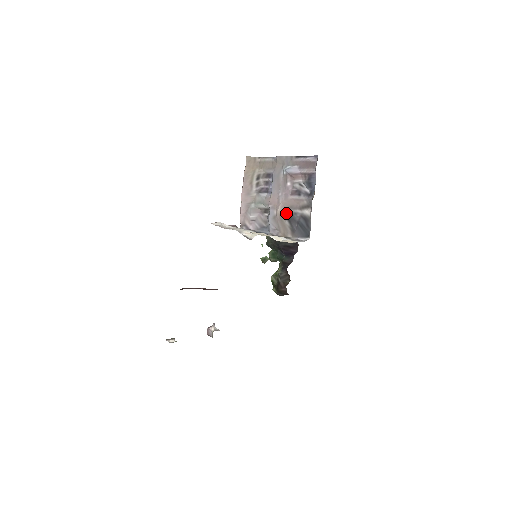
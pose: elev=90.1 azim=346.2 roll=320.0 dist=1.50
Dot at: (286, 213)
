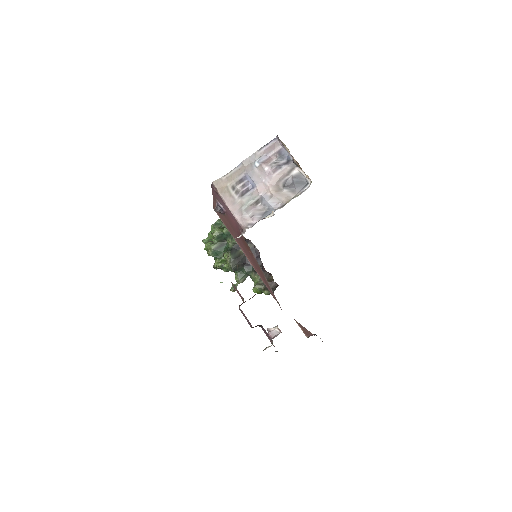
Dot at: (279, 186)
